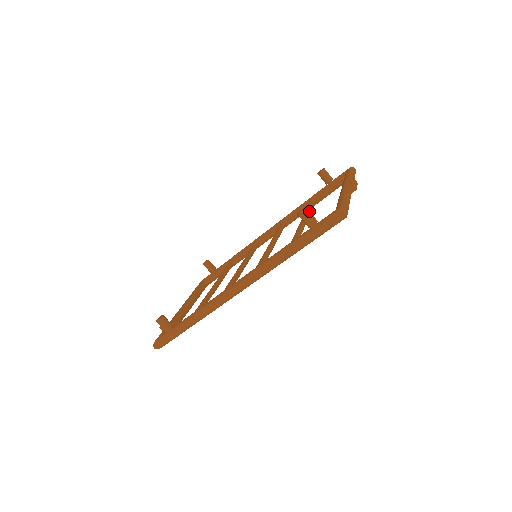
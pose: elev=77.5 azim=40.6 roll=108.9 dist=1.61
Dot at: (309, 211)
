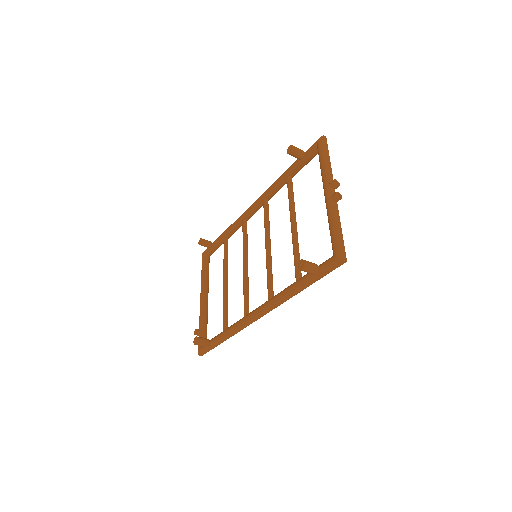
Dot at: (308, 263)
